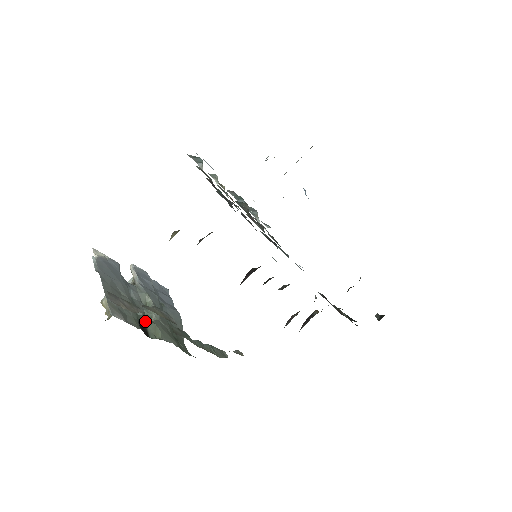
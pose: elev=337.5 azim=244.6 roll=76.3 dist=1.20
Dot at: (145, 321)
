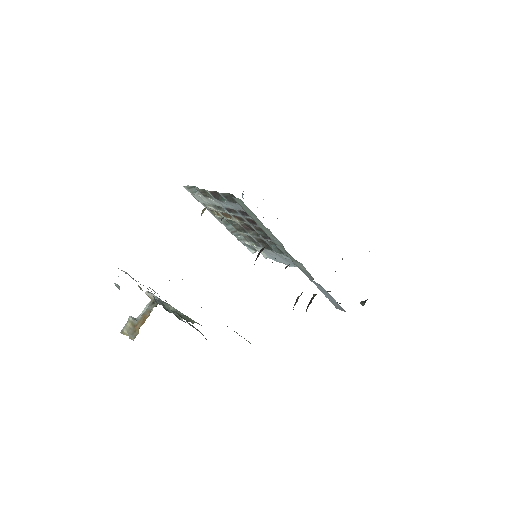
Dot at: (178, 313)
